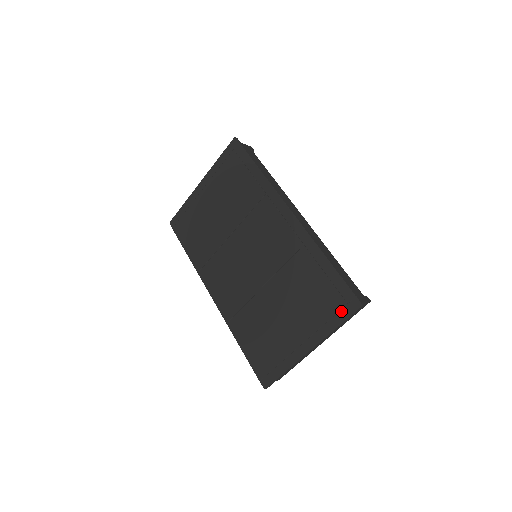
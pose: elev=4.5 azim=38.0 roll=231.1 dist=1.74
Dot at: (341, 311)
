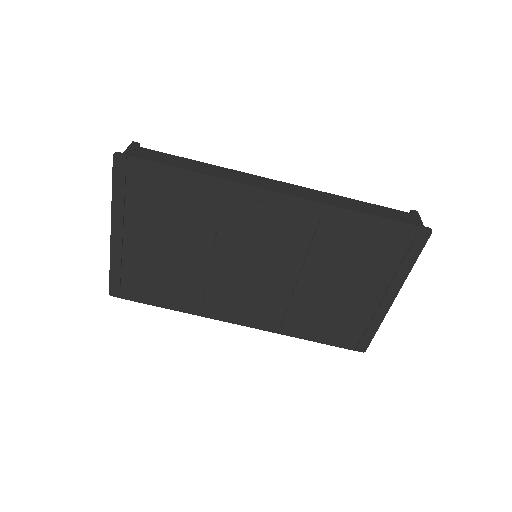
Dot at: (410, 249)
